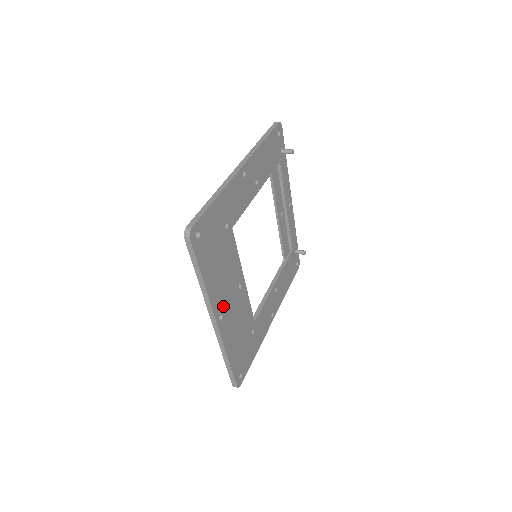
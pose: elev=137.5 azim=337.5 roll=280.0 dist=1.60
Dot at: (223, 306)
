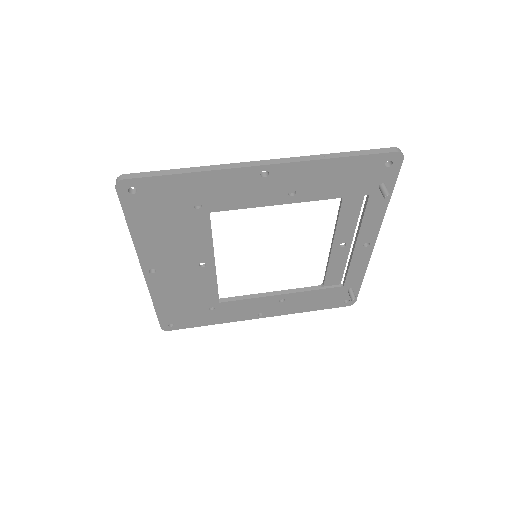
Dot at: (161, 265)
